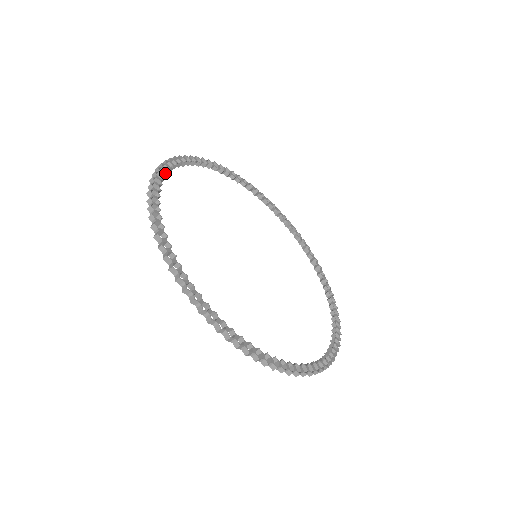
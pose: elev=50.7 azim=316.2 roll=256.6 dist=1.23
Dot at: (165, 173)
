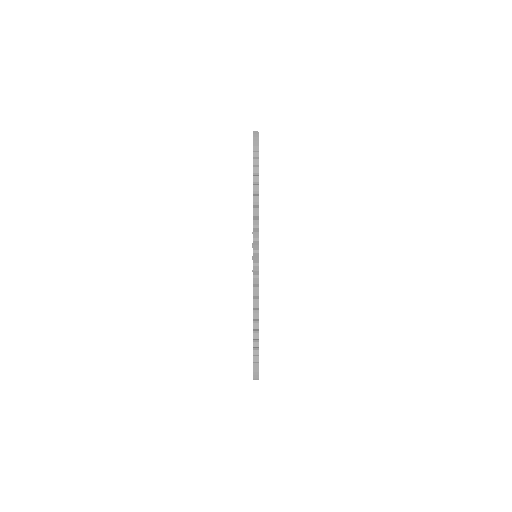
Dot at: occluded
